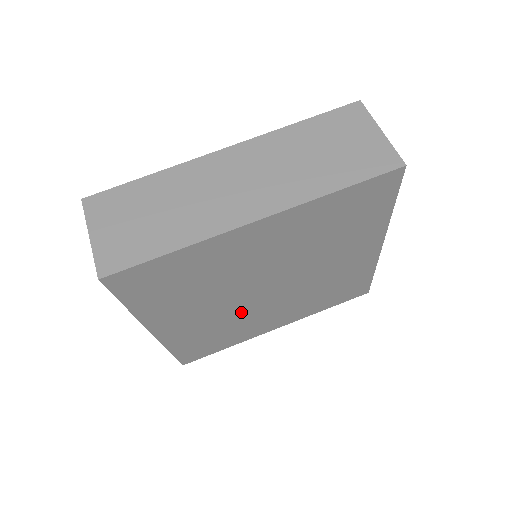
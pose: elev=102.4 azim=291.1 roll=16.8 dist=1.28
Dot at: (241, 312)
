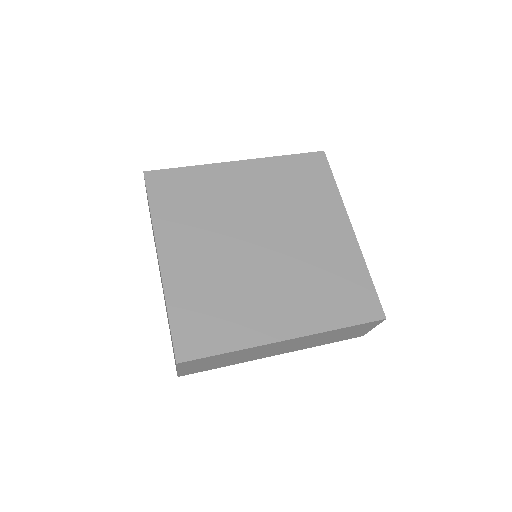
Dot at: (239, 272)
